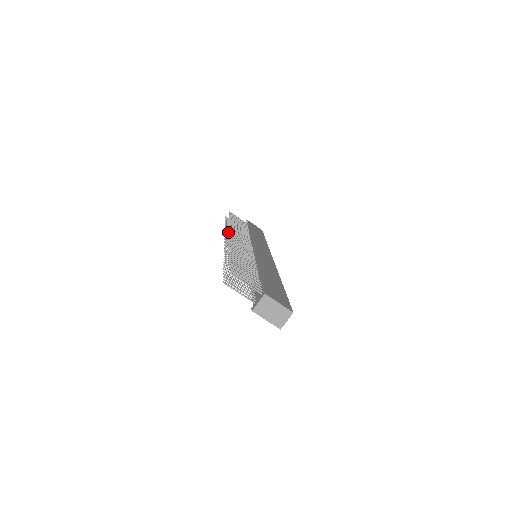
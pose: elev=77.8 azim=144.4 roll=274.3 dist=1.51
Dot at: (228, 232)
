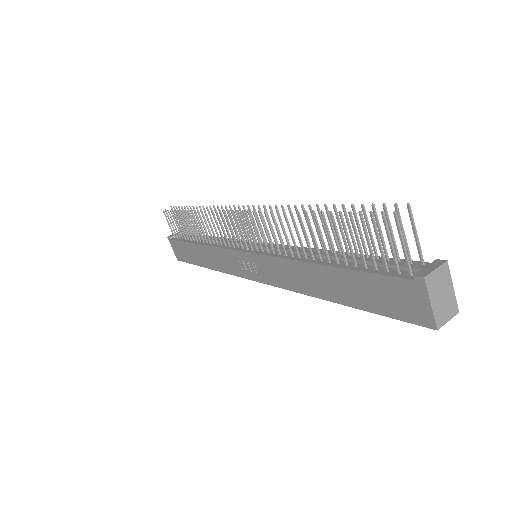
Dot at: occluded
